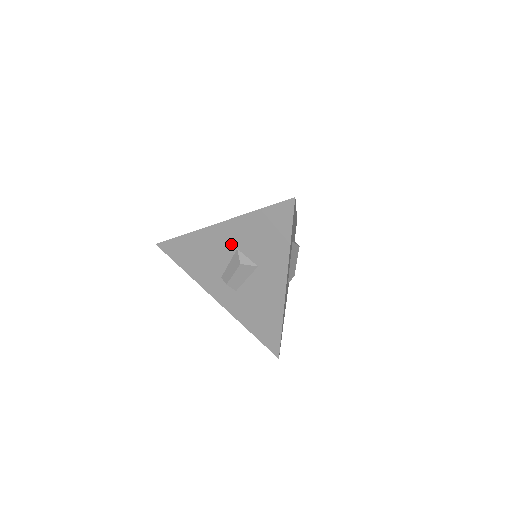
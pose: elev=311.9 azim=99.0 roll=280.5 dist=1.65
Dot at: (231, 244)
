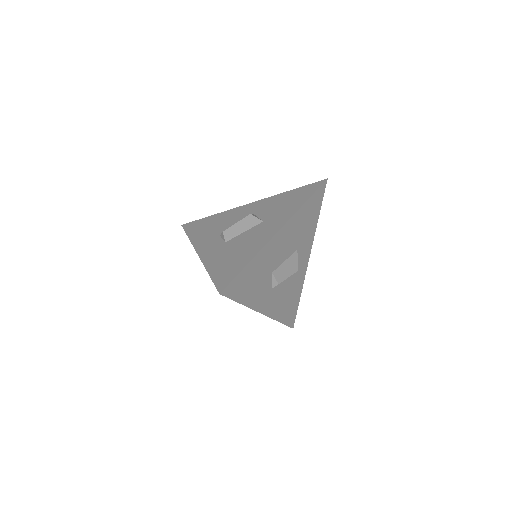
Dot at: (251, 212)
